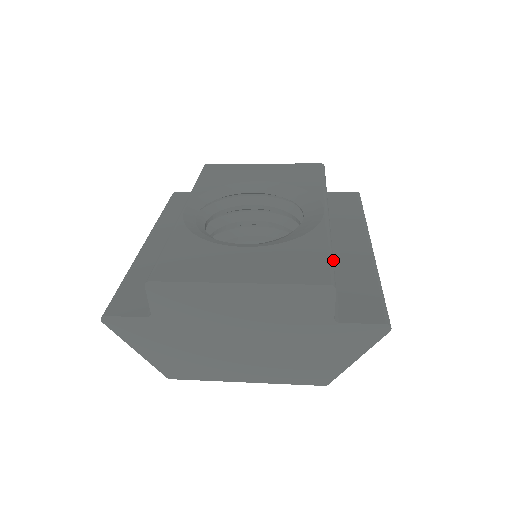
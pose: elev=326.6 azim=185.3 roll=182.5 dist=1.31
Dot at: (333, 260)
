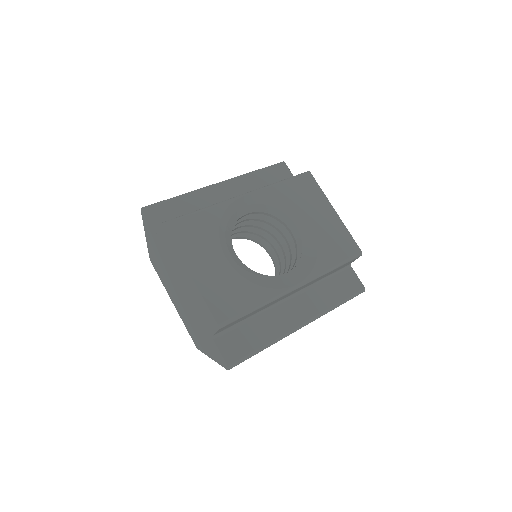
Dot at: (270, 309)
